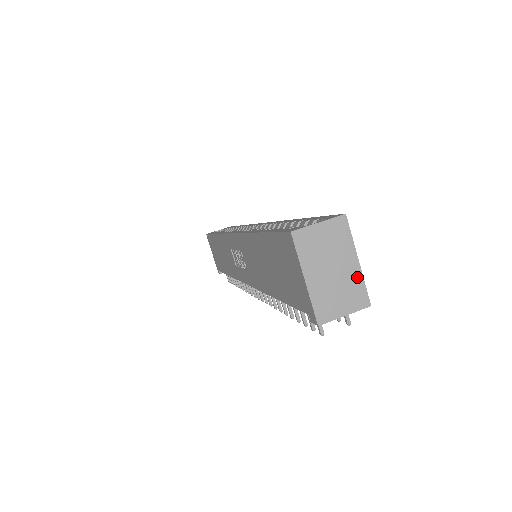
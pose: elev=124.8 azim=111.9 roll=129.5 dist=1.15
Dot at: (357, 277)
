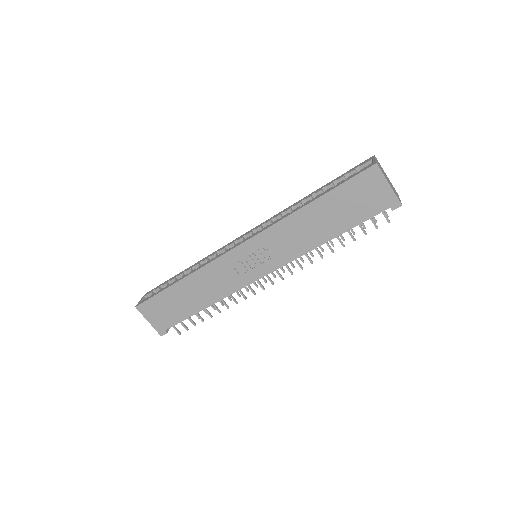
Dot at: (391, 183)
